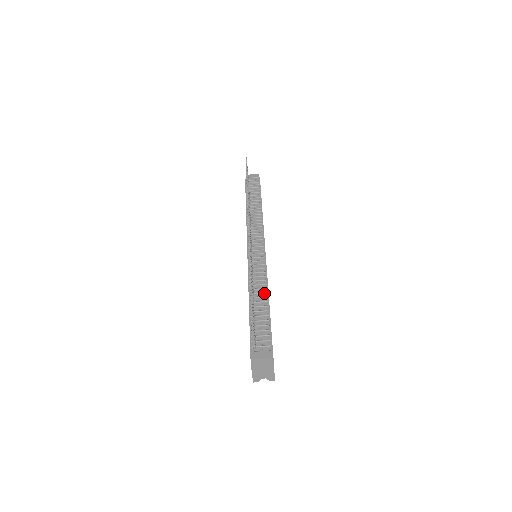
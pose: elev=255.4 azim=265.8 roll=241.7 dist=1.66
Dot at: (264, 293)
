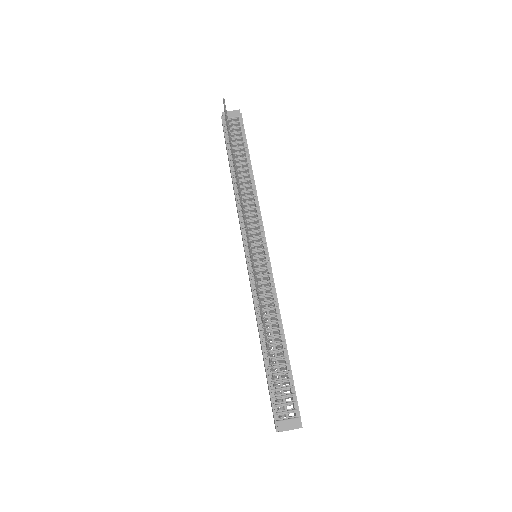
Dot at: (278, 329)
